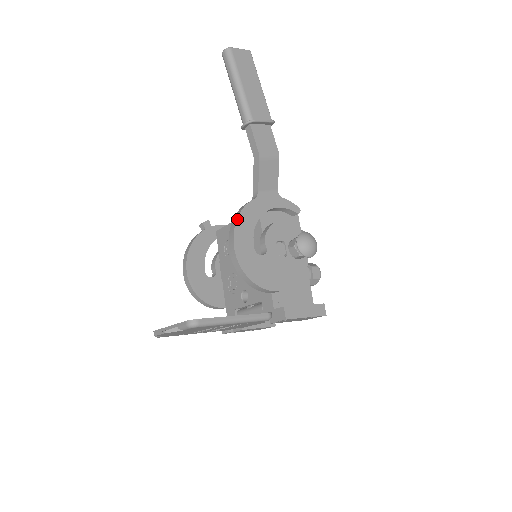
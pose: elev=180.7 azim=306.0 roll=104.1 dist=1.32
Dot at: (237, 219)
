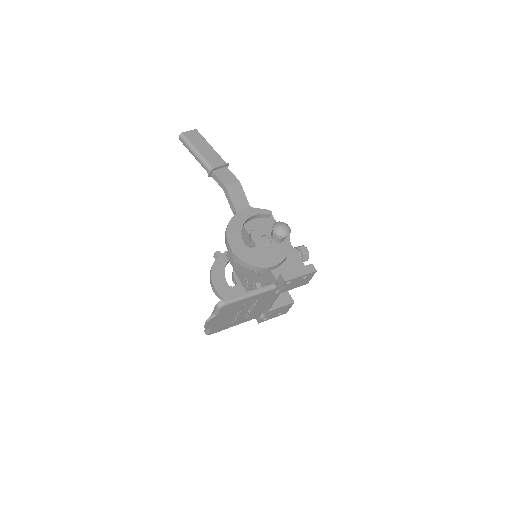
Dot at: (226, 231)
